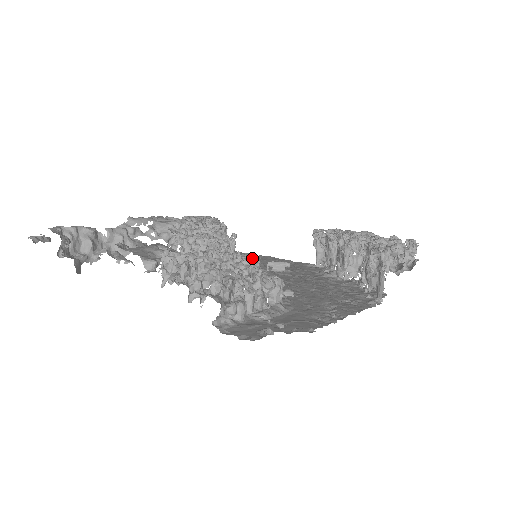
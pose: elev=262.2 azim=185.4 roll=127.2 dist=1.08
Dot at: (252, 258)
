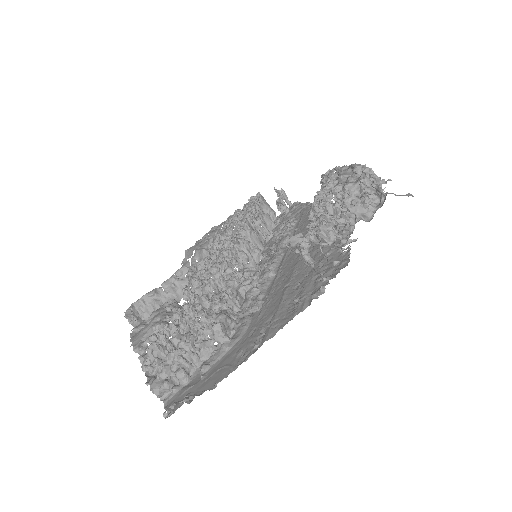
Dot at: (227, 284)
